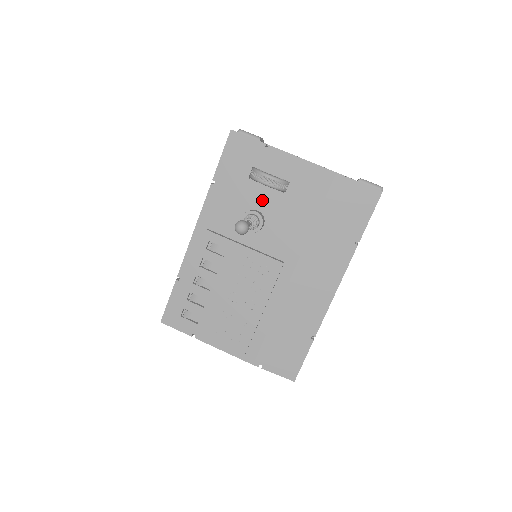
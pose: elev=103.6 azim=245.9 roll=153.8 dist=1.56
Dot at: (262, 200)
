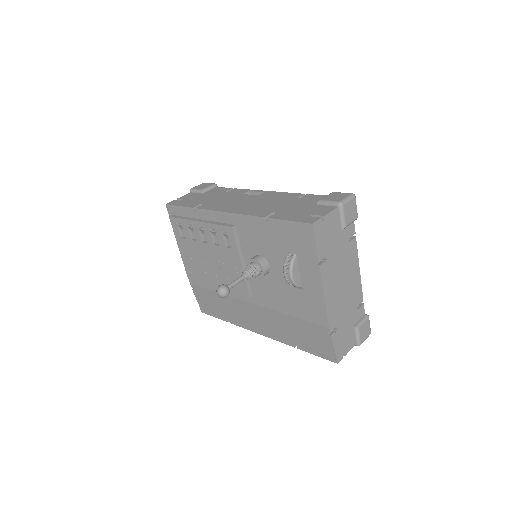
Dot at: (279, 268)
